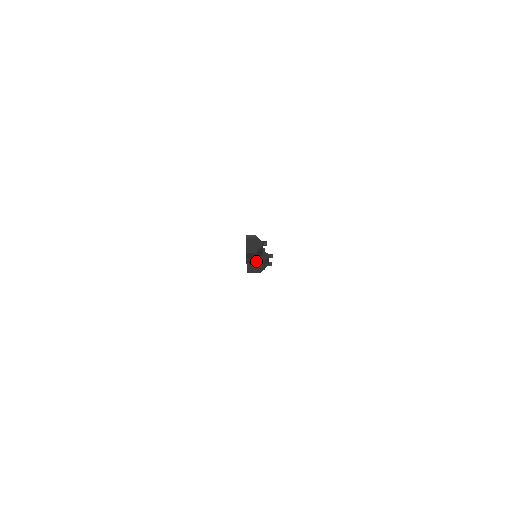
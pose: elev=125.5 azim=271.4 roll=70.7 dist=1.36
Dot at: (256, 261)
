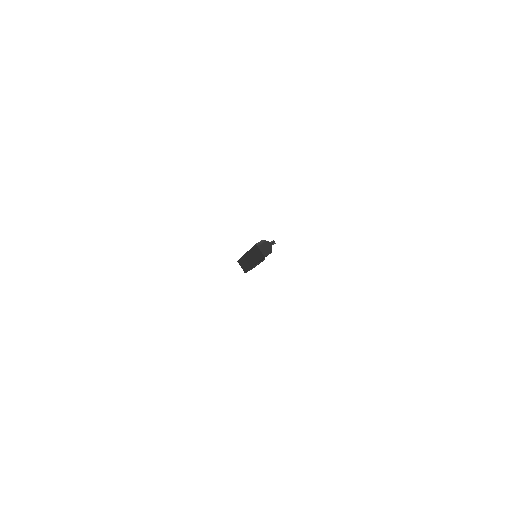
Dot at: occluded
